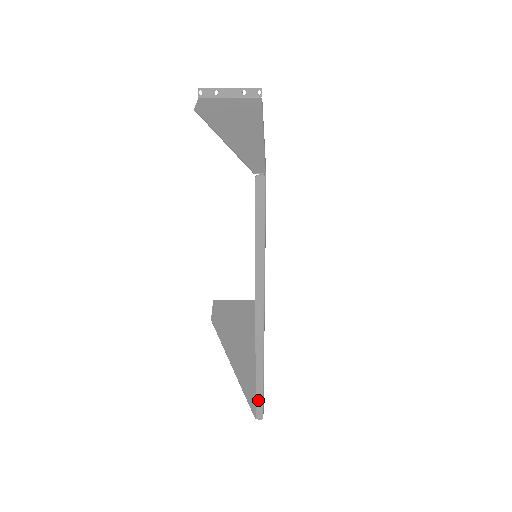
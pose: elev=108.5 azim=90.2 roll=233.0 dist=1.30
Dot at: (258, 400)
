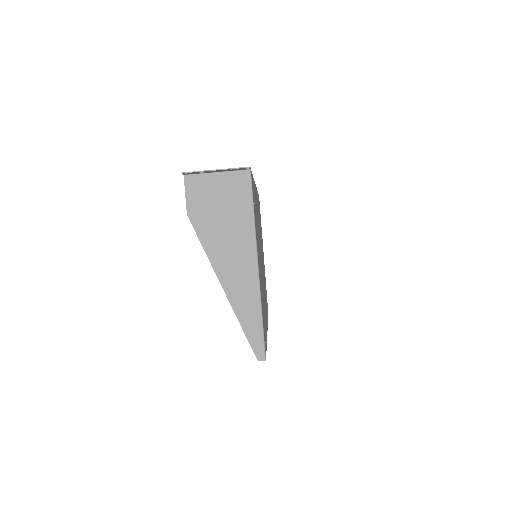
Dot at: occluded
